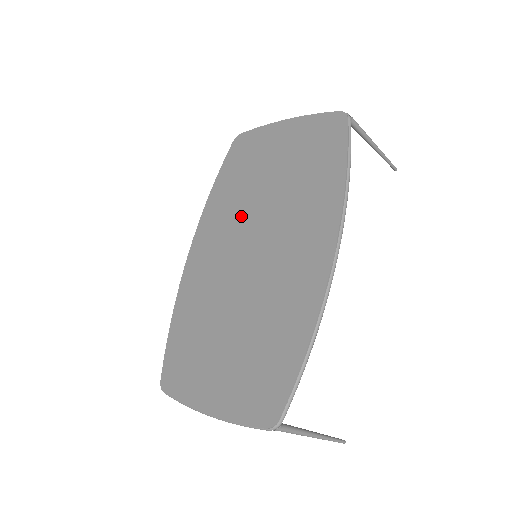
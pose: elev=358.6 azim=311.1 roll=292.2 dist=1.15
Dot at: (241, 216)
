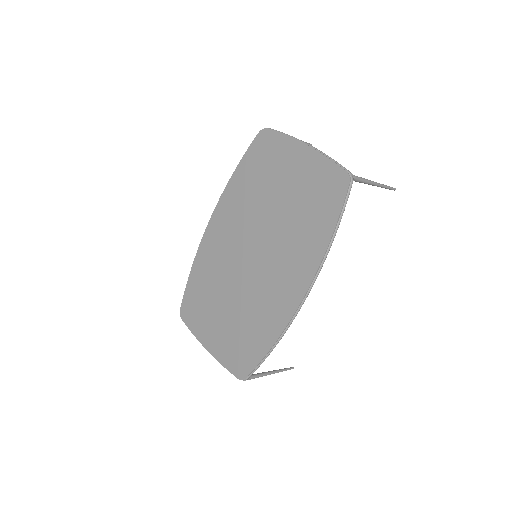
Dot at: (251, 218)
